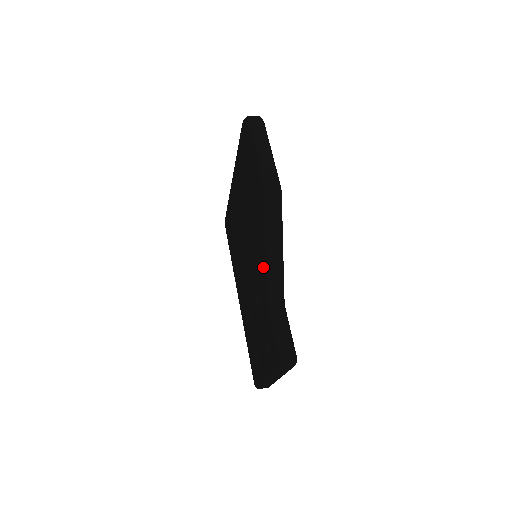
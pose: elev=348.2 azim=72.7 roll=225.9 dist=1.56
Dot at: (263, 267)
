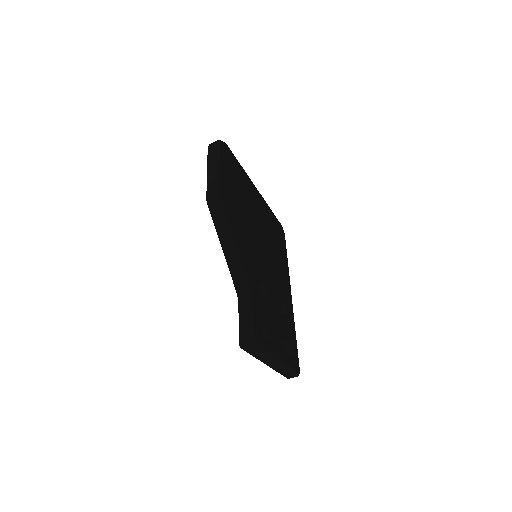
Dot at: occluded
